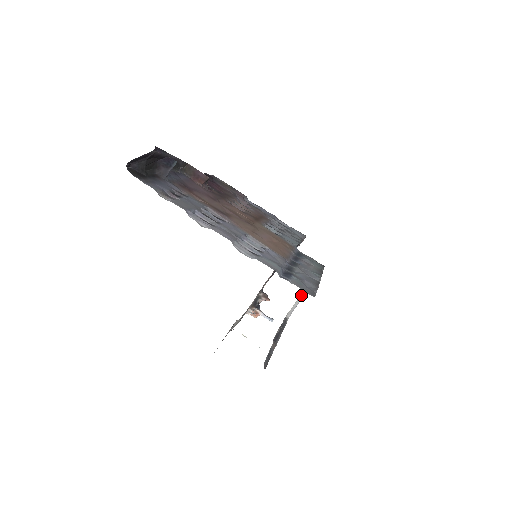
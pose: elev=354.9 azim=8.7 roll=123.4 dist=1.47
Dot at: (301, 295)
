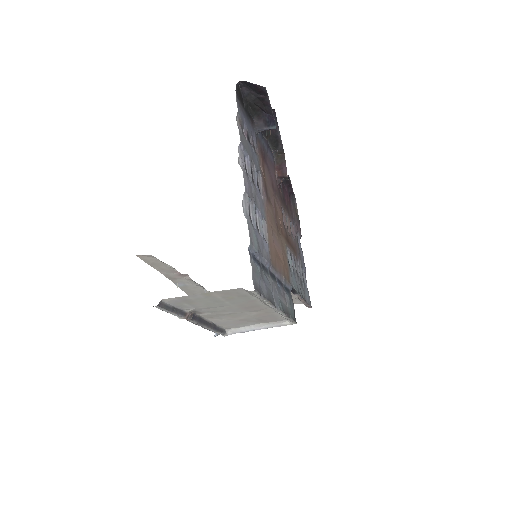
Dot at: (255, 326)
